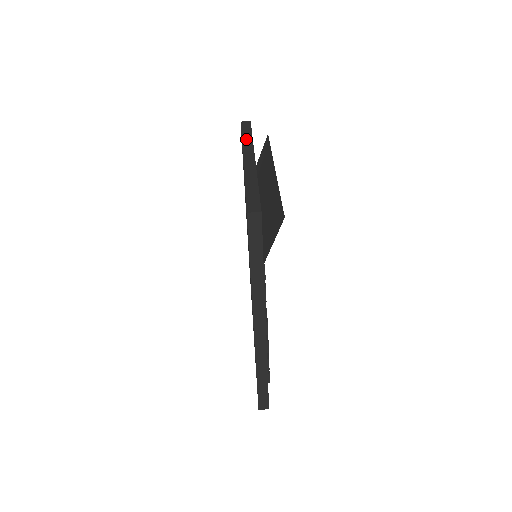
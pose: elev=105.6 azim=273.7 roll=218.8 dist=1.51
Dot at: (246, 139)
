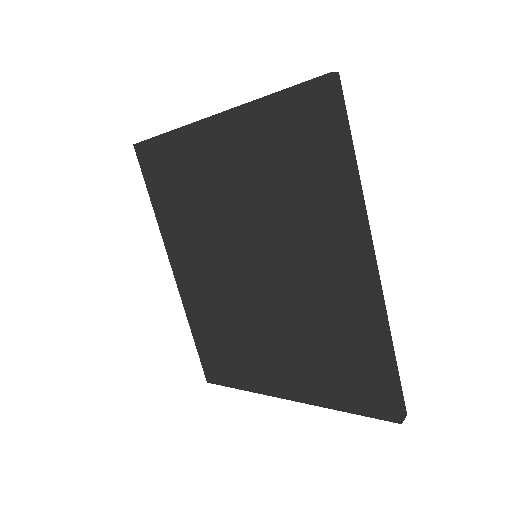
Dot at: occluded
